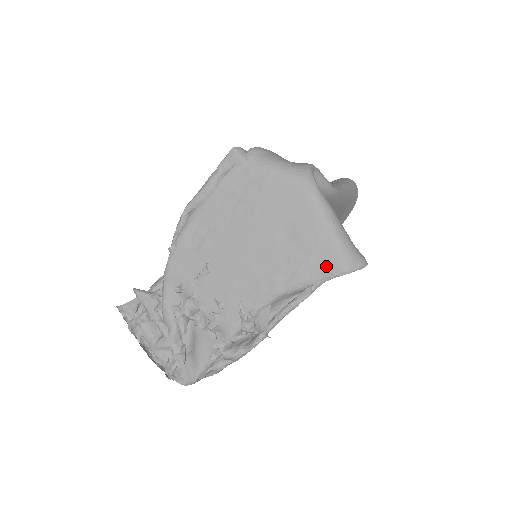
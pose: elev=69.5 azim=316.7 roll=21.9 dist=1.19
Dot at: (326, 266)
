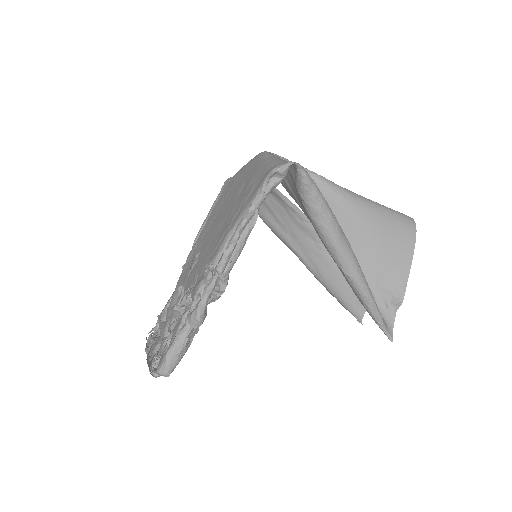
Dot at: (260, 183)
